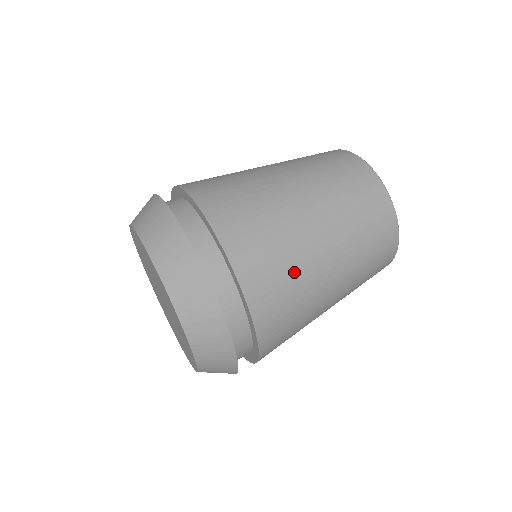
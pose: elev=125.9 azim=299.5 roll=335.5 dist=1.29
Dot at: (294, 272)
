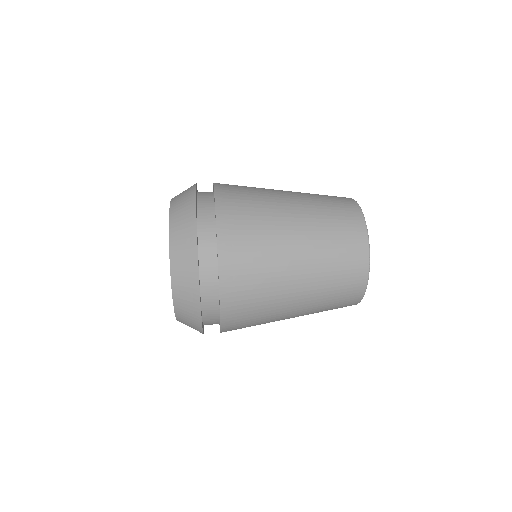
Dot at: (262, 232)
